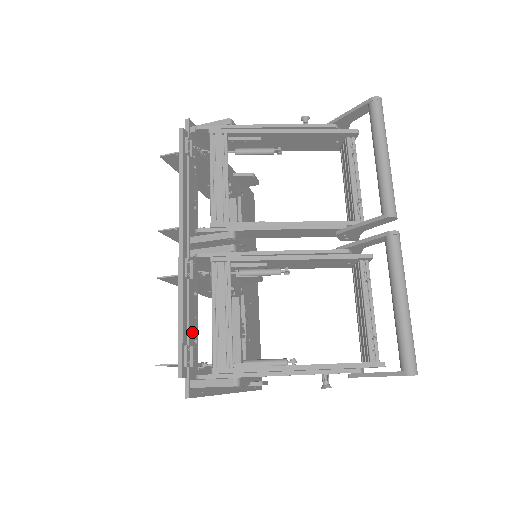
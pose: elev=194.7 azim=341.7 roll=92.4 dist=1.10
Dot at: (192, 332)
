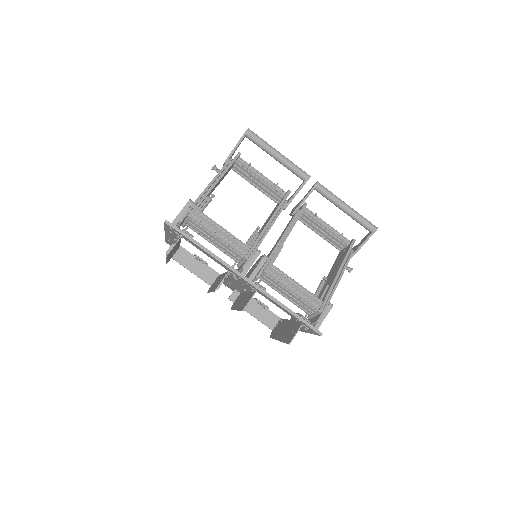
Dot at: occluded
